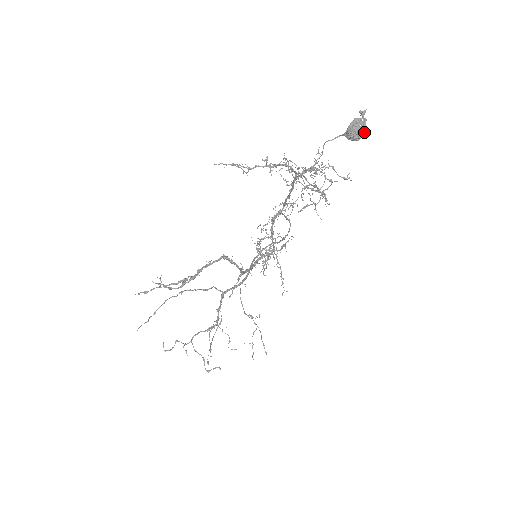
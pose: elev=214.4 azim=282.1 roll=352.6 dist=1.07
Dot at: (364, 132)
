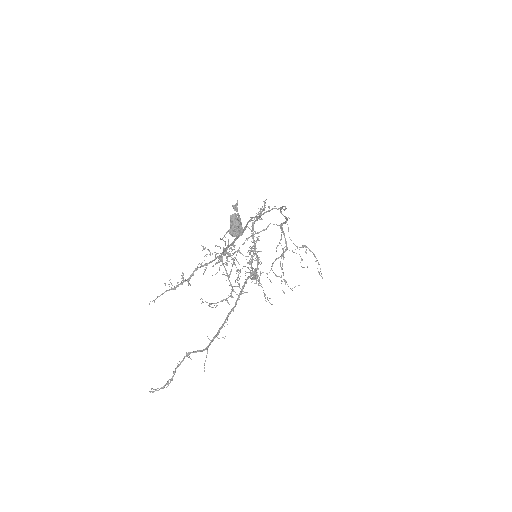
Dot at: (241, 229)
